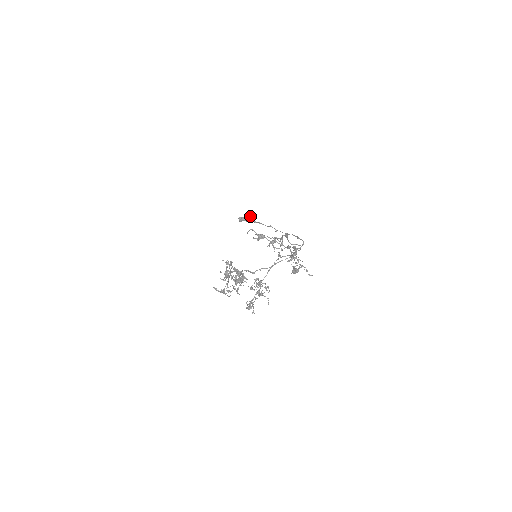
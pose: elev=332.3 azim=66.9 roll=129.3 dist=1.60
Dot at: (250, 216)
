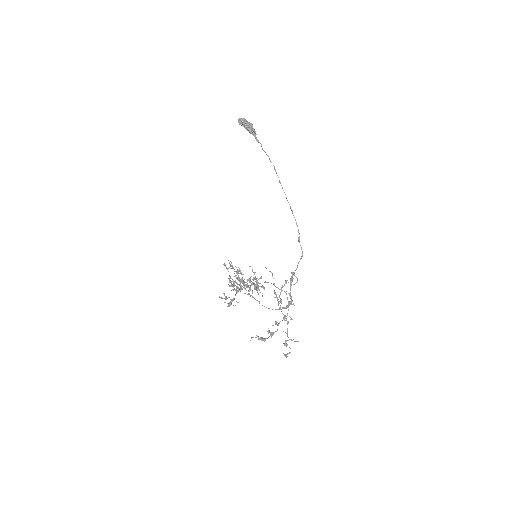
Dot at: (253, 132)
